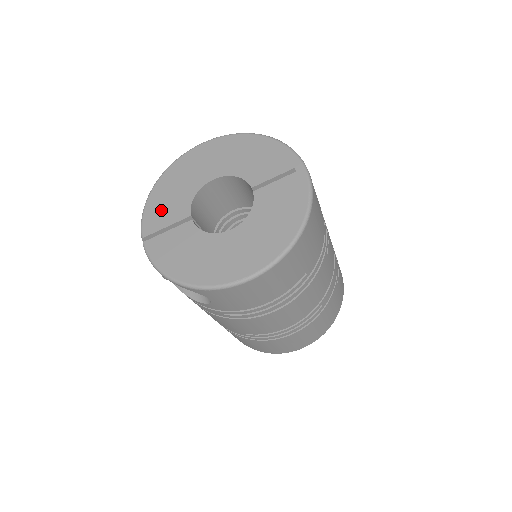
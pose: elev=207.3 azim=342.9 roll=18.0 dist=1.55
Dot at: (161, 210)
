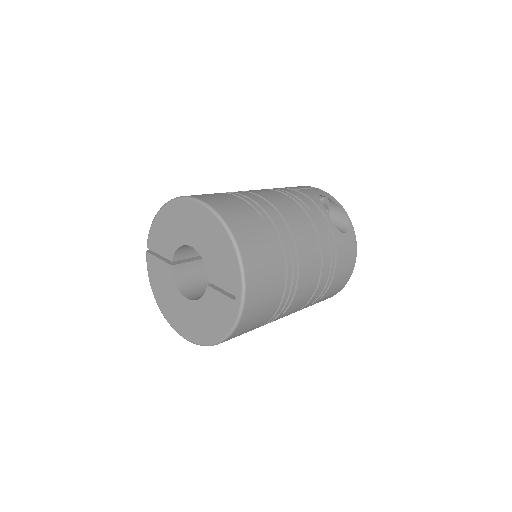
Dot at: (159, 237)
